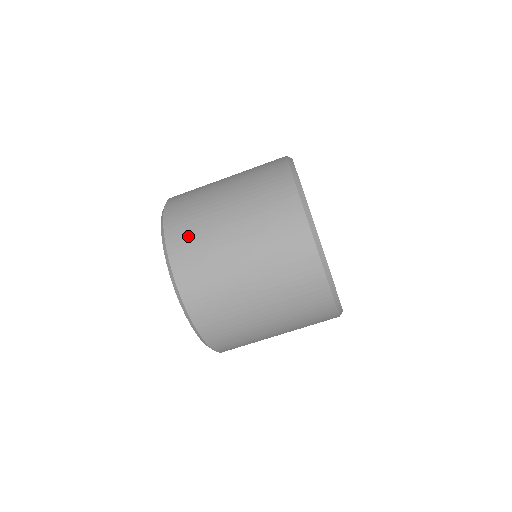
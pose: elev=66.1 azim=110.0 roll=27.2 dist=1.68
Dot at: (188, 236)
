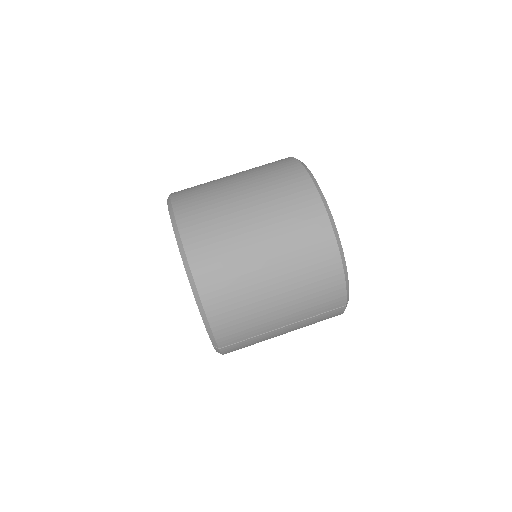
Dot at: occluded
